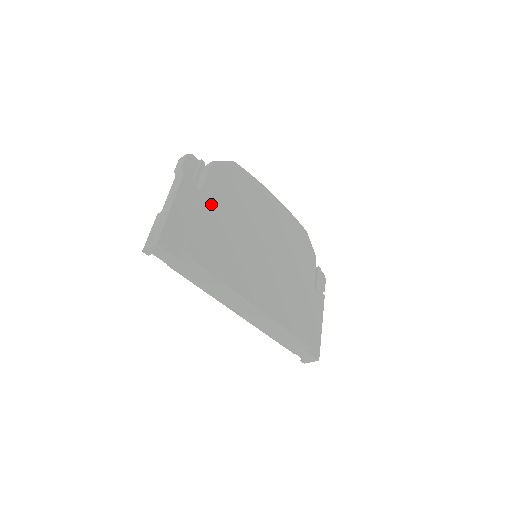
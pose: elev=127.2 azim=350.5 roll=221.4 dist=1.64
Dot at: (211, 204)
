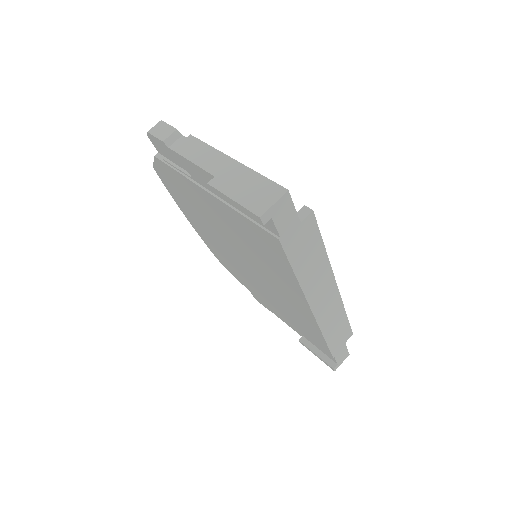
Dot at: occluded
